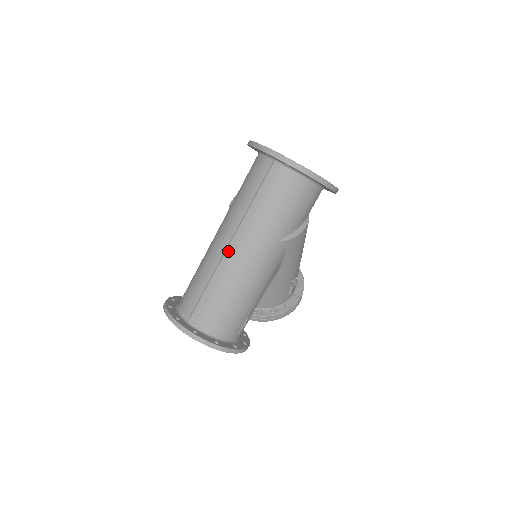
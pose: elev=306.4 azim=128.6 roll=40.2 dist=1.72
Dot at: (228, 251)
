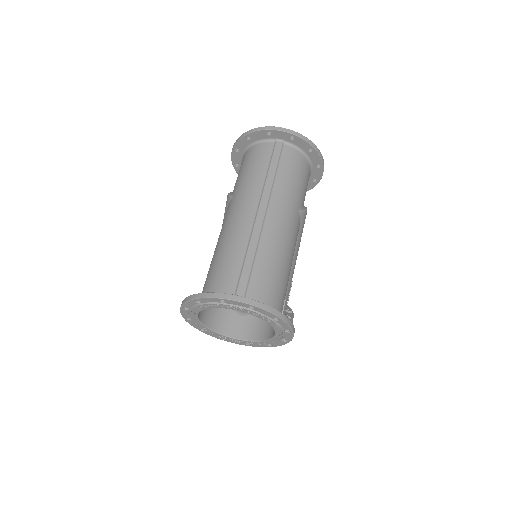
Dot at: (259, 218)
